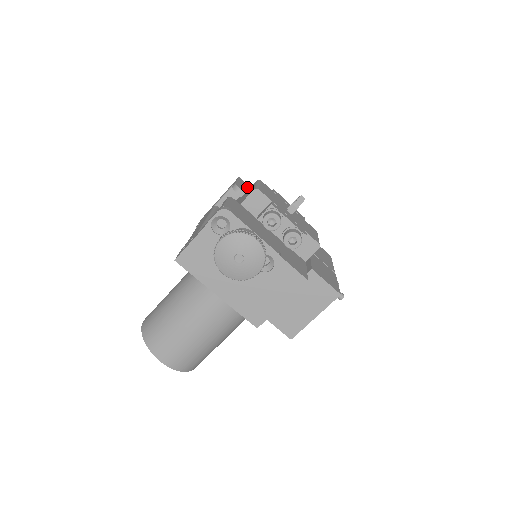
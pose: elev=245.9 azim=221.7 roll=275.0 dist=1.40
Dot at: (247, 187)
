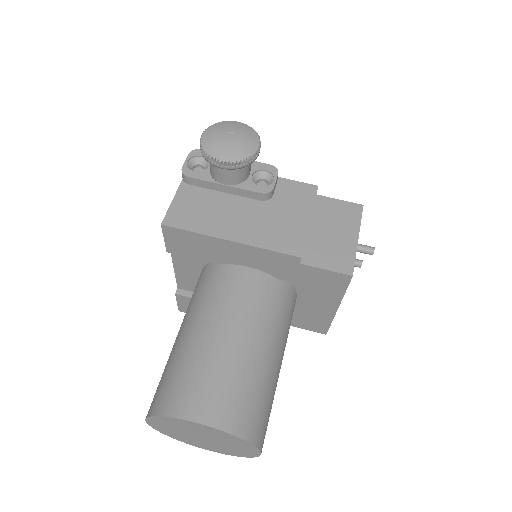
Dot at: occluded
